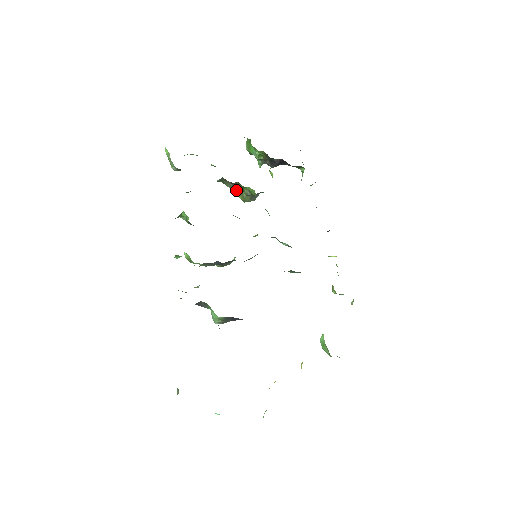
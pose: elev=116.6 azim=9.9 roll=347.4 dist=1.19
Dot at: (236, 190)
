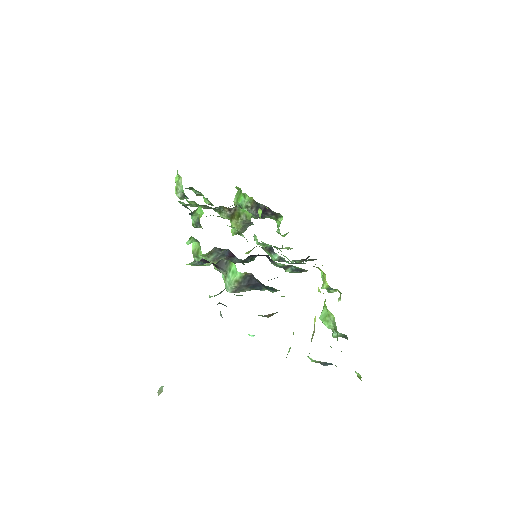
Dot at: (231, 218)
